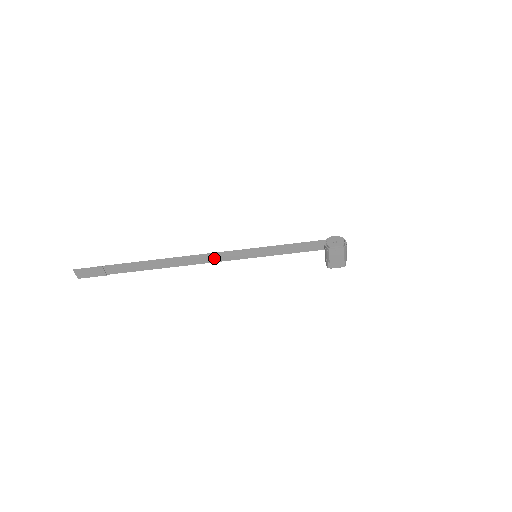
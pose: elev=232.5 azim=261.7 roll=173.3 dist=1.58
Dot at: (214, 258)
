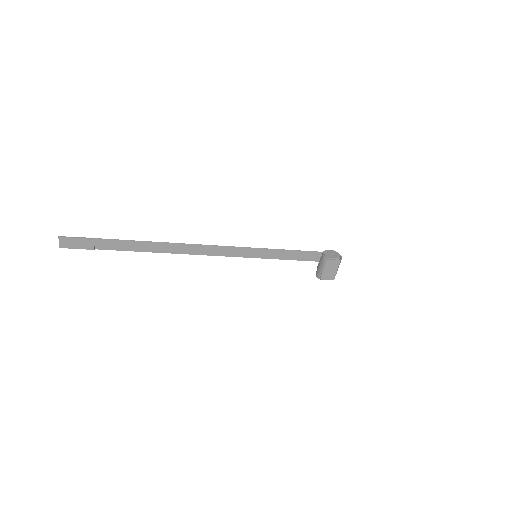
Dot at: (214, 251)
